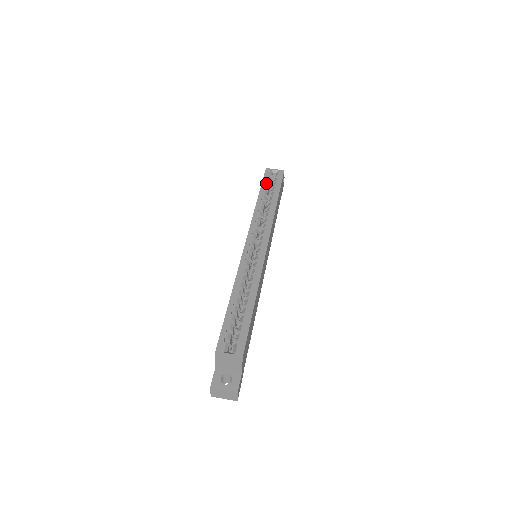
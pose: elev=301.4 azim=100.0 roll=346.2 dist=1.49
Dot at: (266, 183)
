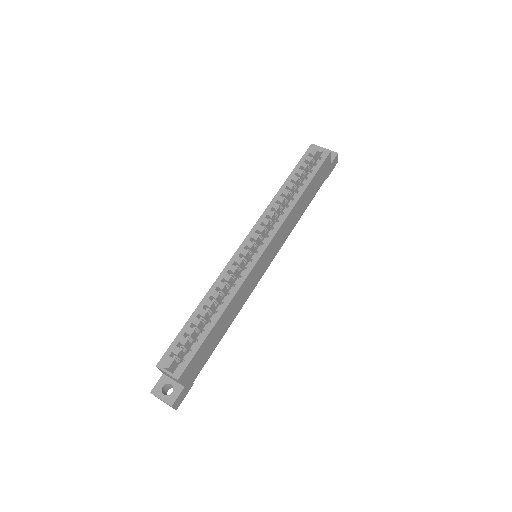
Dot at: (301, 166)
